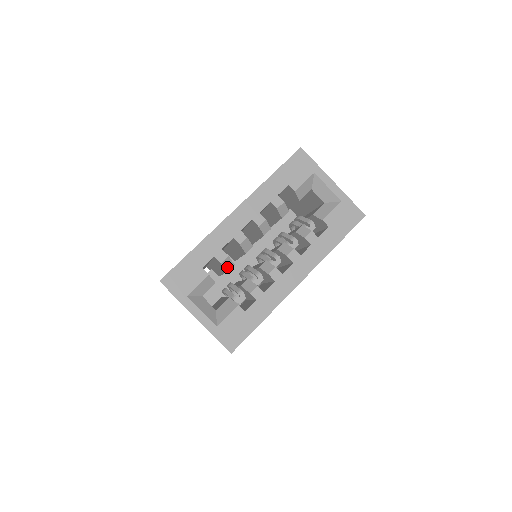
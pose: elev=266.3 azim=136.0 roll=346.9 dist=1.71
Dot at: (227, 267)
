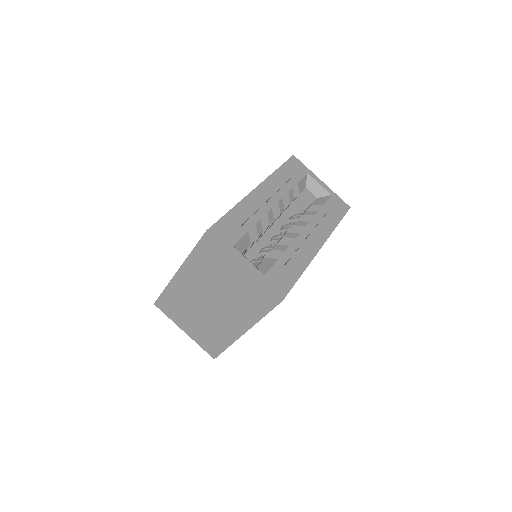
Dot at: (258, 231)
